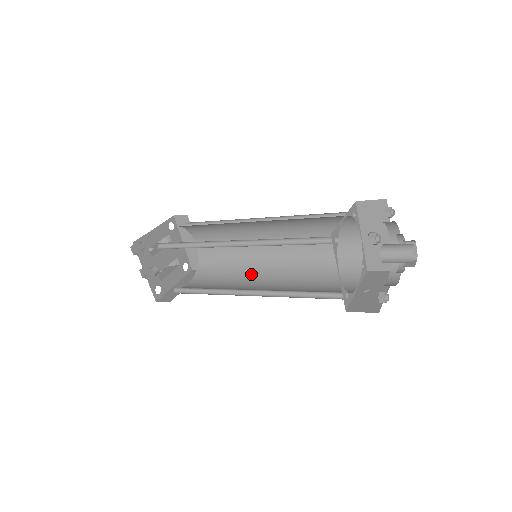
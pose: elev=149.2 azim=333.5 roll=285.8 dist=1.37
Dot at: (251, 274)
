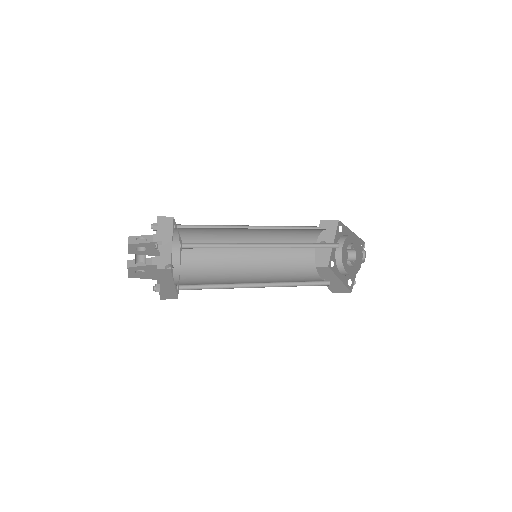
Dot at: (233, 271)
